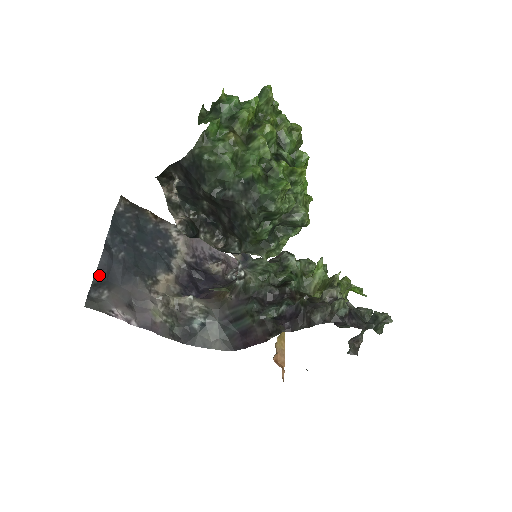
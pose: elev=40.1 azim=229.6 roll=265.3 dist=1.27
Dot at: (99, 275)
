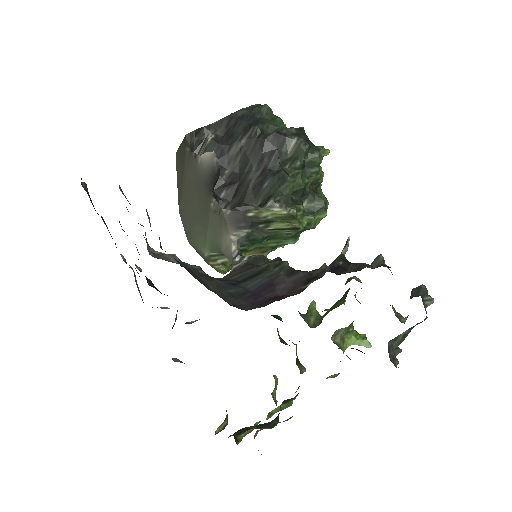
Dot at: occluded
